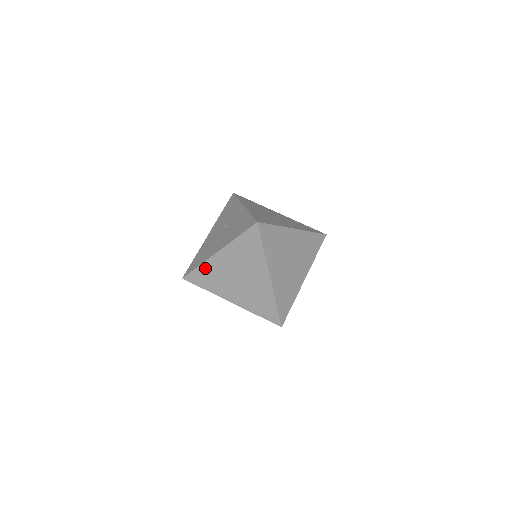
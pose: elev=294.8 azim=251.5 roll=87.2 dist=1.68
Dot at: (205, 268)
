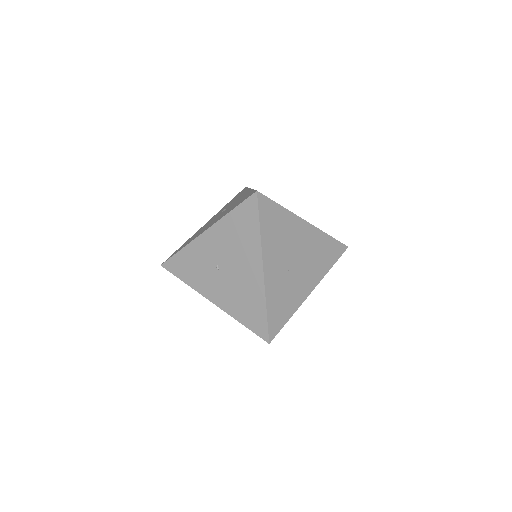
Dot at: (188, 252)
